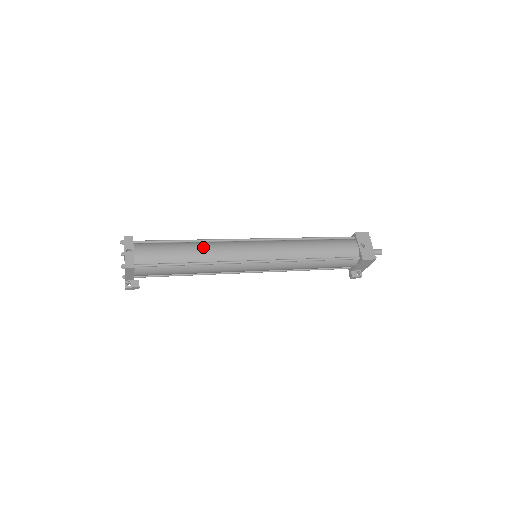
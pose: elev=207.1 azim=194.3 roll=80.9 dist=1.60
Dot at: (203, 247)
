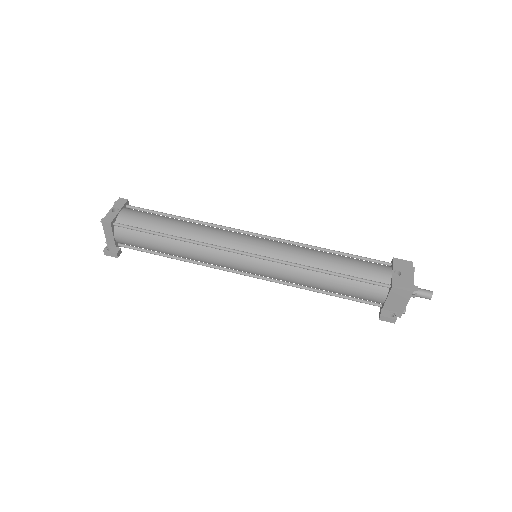
Dot at: (193, 225)
